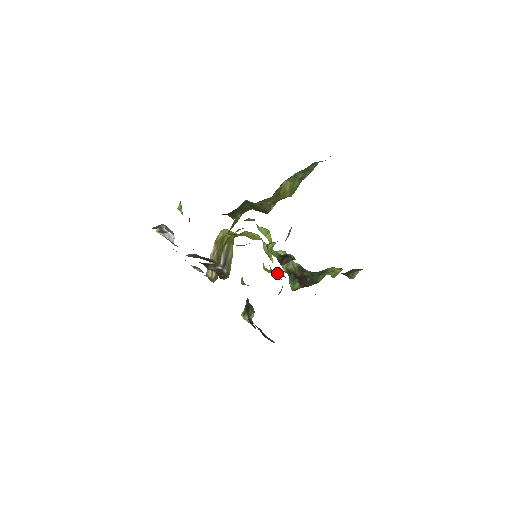
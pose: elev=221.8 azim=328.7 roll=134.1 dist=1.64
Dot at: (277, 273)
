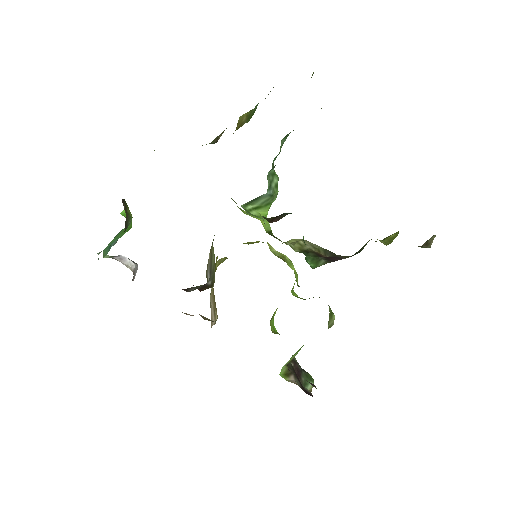
Dot at: occluded
